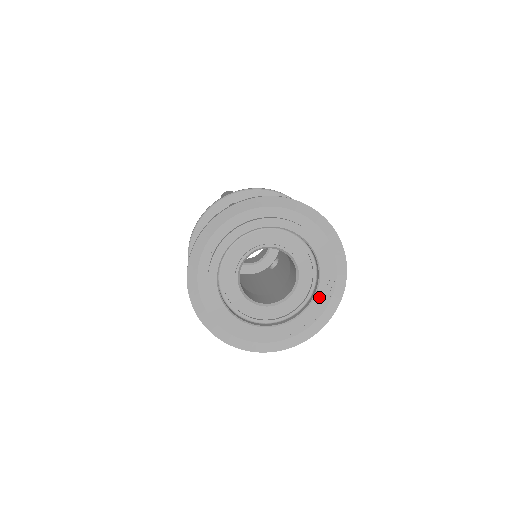
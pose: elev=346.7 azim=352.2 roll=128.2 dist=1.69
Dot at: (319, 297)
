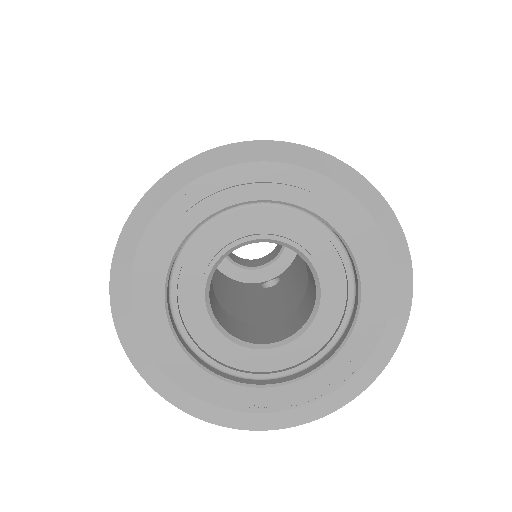
Dot at: (325, 374)
